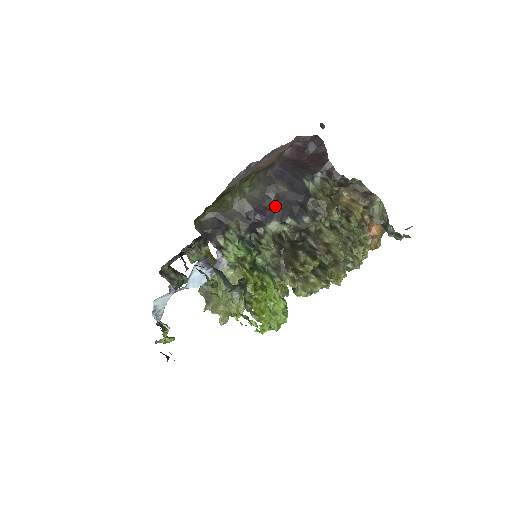
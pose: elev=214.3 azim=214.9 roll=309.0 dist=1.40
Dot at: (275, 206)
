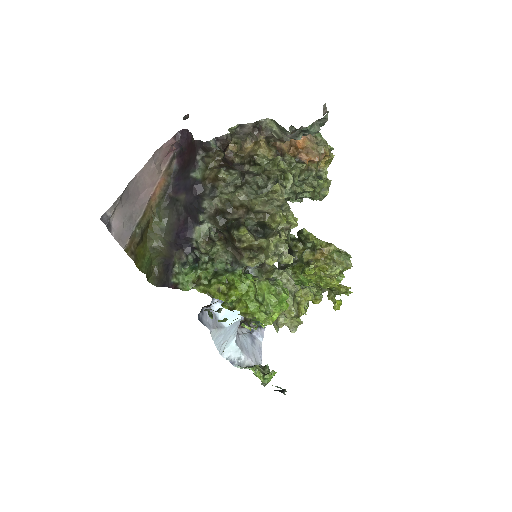
Dot at: (188, 216)
